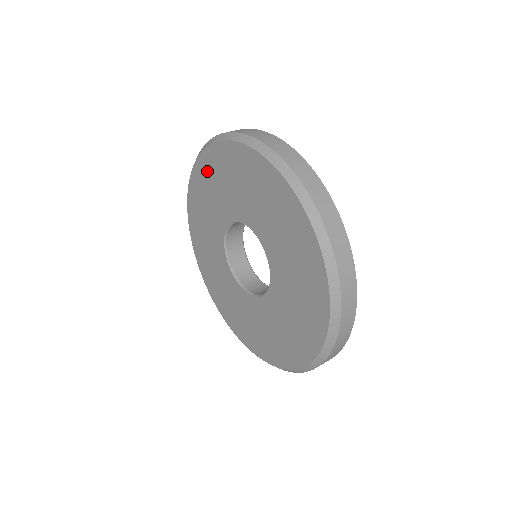
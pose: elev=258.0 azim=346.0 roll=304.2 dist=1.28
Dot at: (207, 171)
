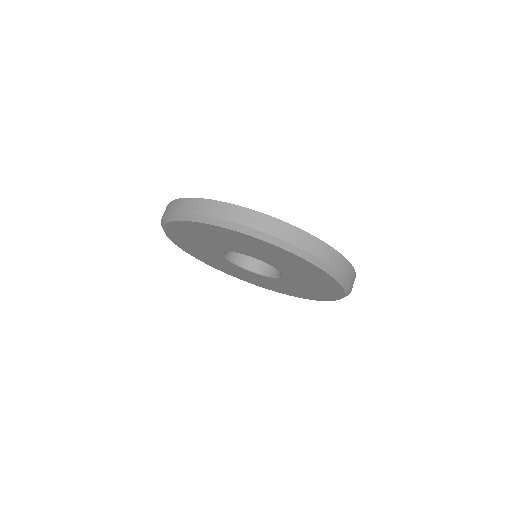
Dot at: (194, 229)
